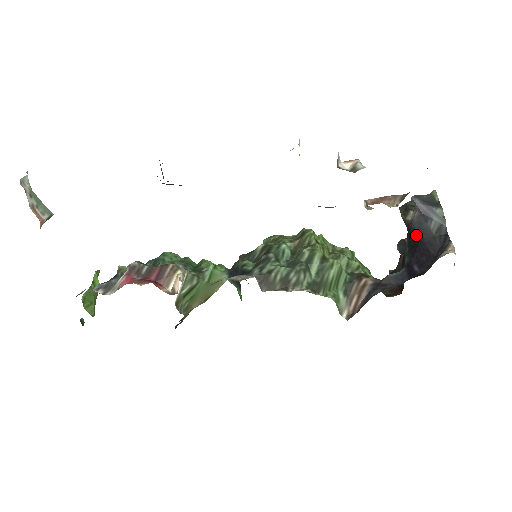
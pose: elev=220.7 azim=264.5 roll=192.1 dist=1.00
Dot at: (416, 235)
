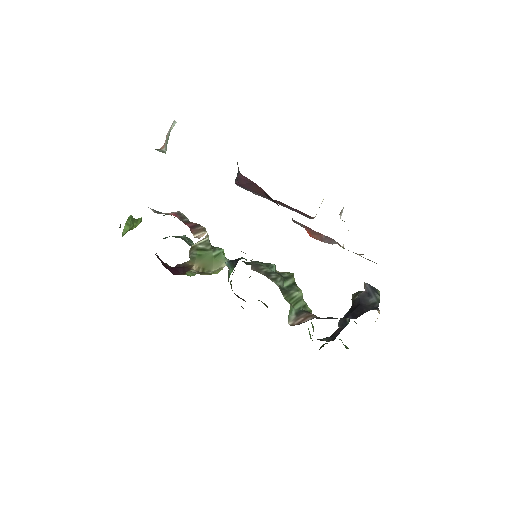
Dot at: (358, 302)
